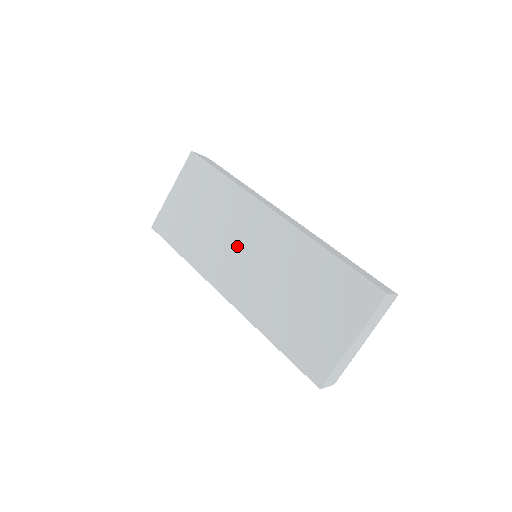
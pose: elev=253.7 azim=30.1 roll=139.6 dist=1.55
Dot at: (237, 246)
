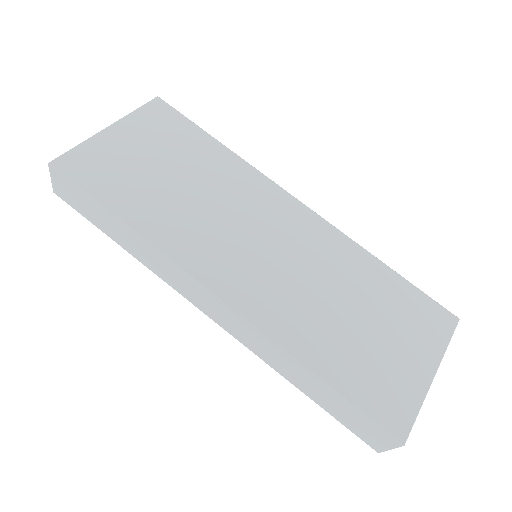
Dot at: (244, 230)
